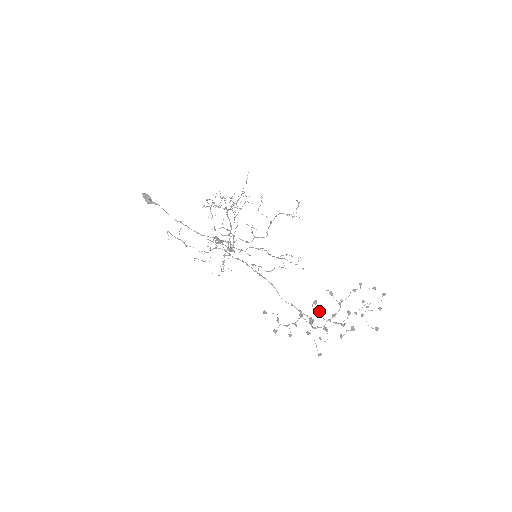
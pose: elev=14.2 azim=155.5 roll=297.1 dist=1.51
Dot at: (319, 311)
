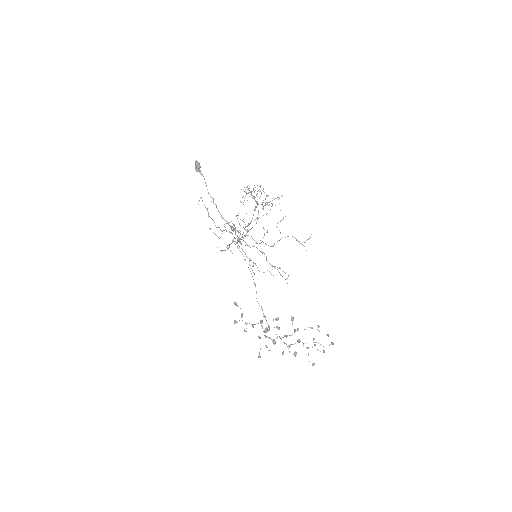
Dot at: (276, 327)
